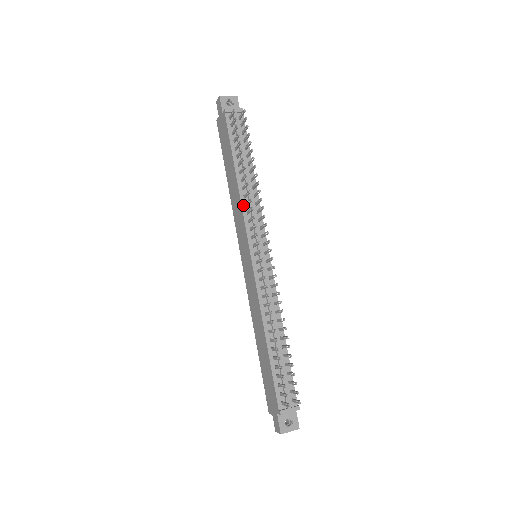
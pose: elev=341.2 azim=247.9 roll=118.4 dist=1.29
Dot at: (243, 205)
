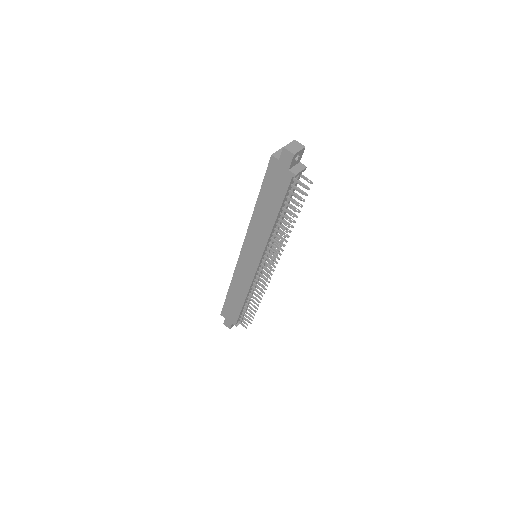
Dot at: (269, 239)
